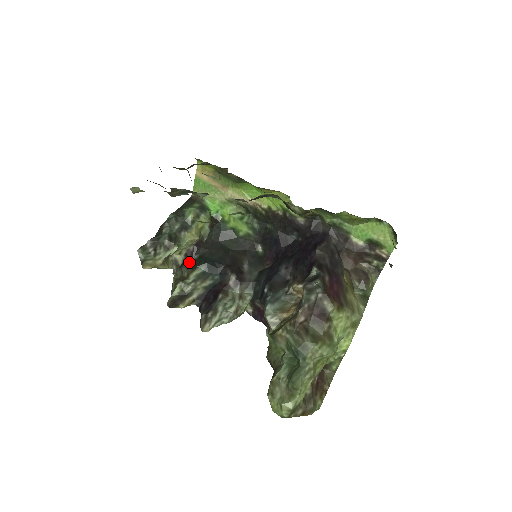
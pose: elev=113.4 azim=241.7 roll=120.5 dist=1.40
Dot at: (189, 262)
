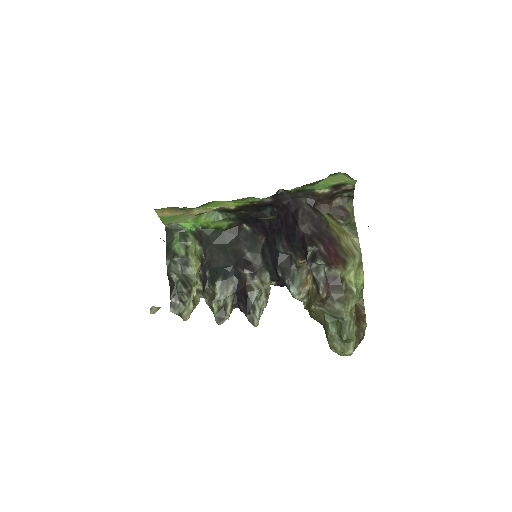
Dot at: (206, 281)
